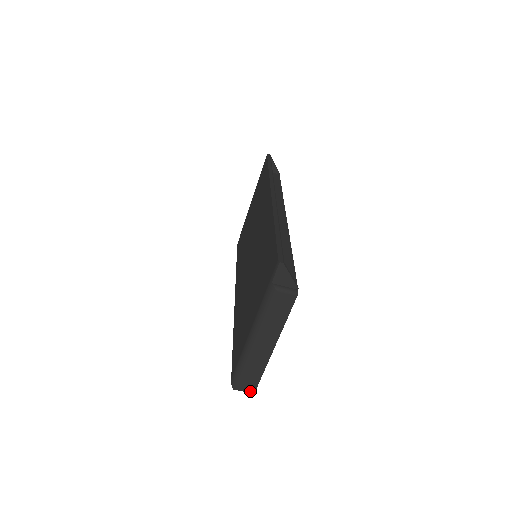
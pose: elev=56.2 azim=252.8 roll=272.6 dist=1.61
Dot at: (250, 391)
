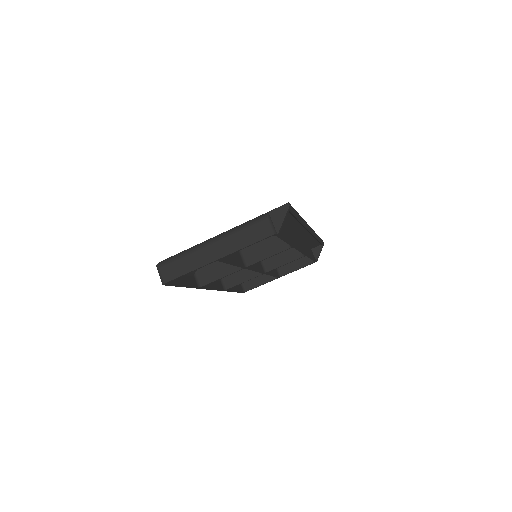
Dot at: (164, 279)
